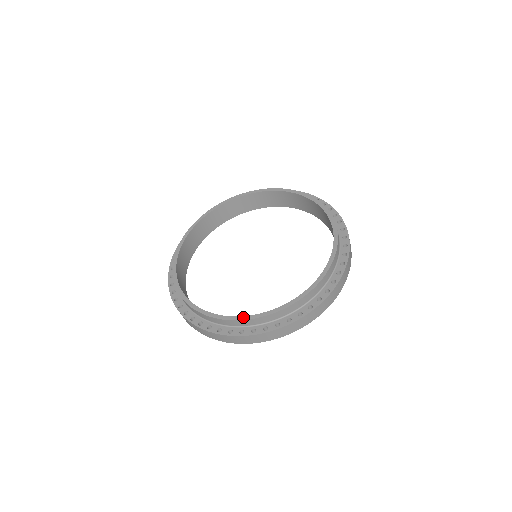
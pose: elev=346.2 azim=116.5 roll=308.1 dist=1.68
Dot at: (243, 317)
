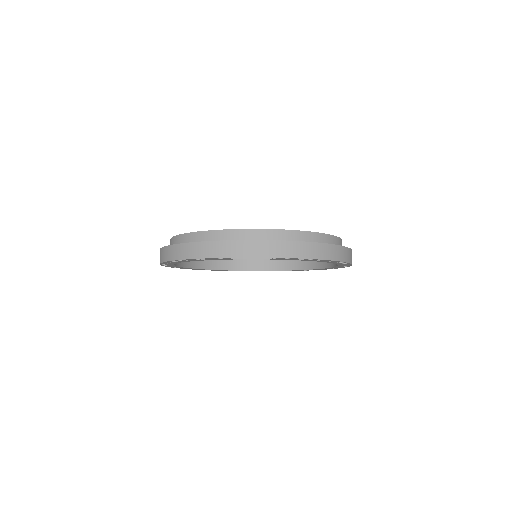
Dot at: (208, 231)
